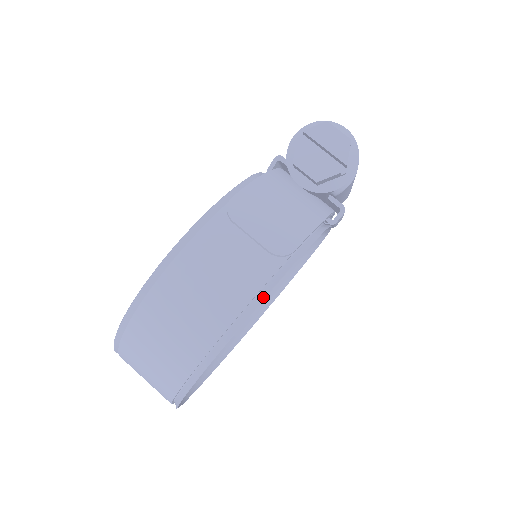
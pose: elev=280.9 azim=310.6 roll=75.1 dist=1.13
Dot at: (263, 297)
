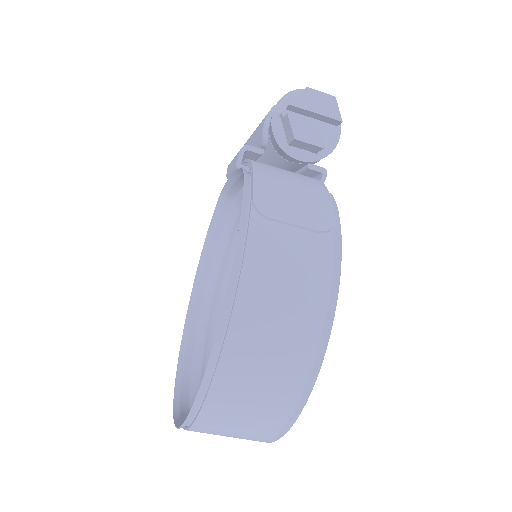
Dot at: (339, 275)
